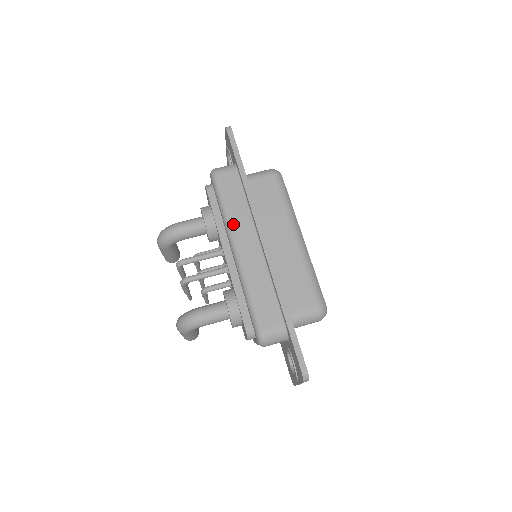
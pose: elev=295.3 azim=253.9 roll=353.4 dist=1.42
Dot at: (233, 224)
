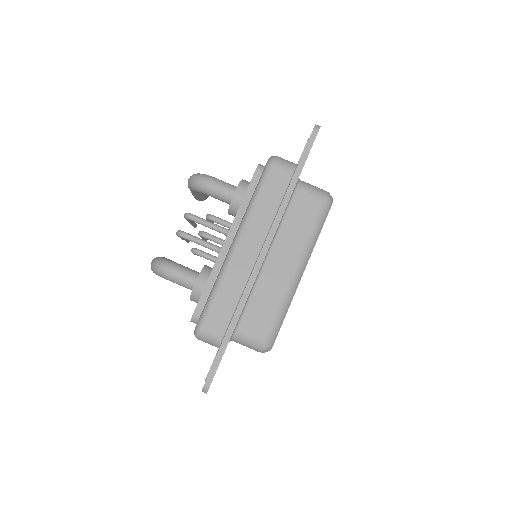
Dot at: (250, 221)
